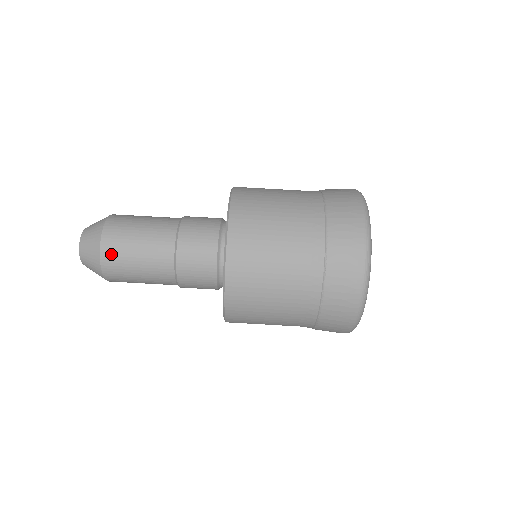
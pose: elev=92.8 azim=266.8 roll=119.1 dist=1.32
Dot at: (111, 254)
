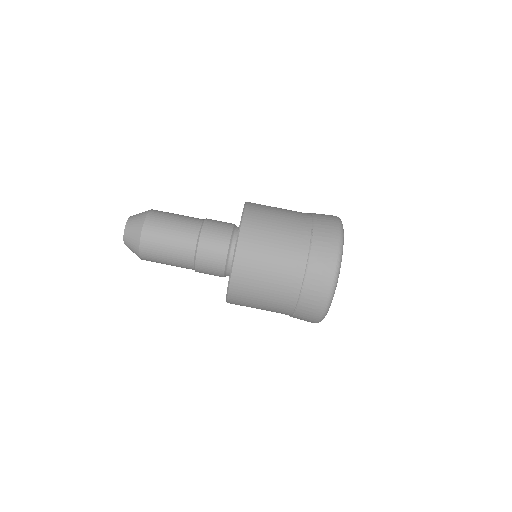
Dot at: (151, 227)
